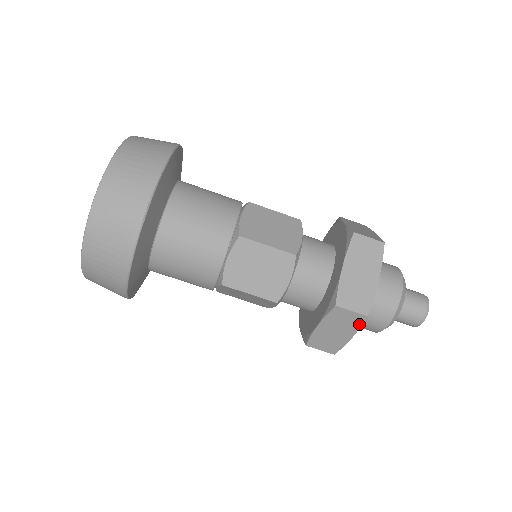
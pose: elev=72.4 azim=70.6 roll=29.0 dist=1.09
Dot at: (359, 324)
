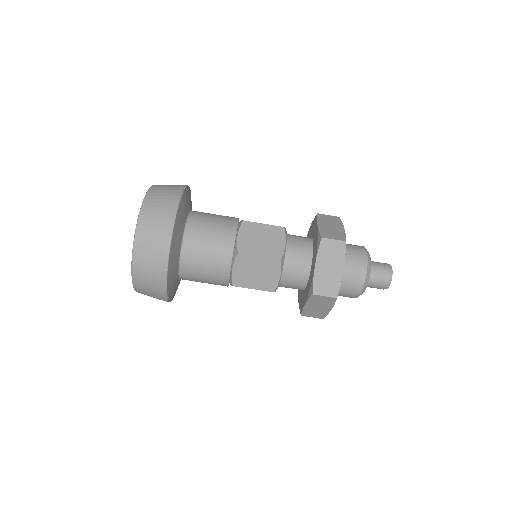
Dot at: (343, 252)
